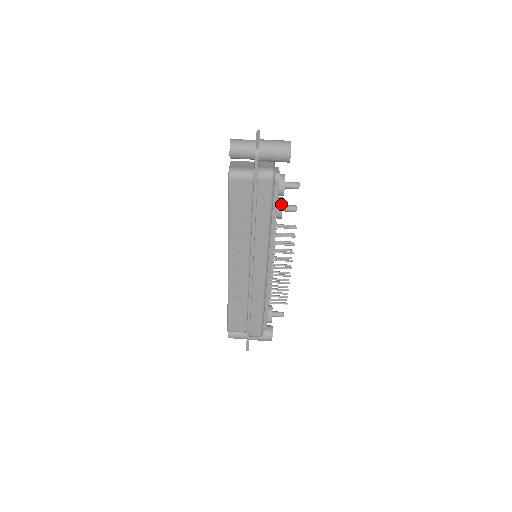
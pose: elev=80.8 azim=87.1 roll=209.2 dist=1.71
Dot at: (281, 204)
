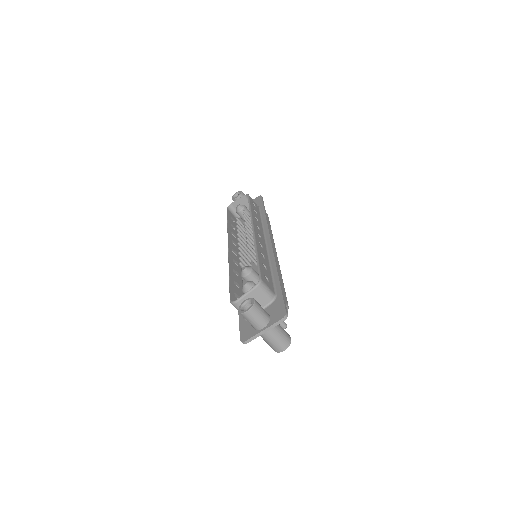
Dot at: occluded
